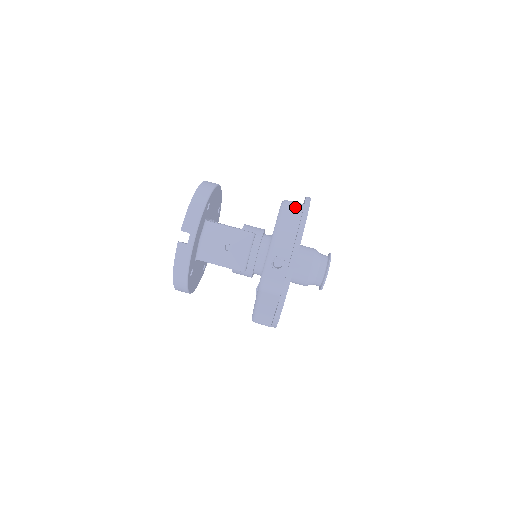
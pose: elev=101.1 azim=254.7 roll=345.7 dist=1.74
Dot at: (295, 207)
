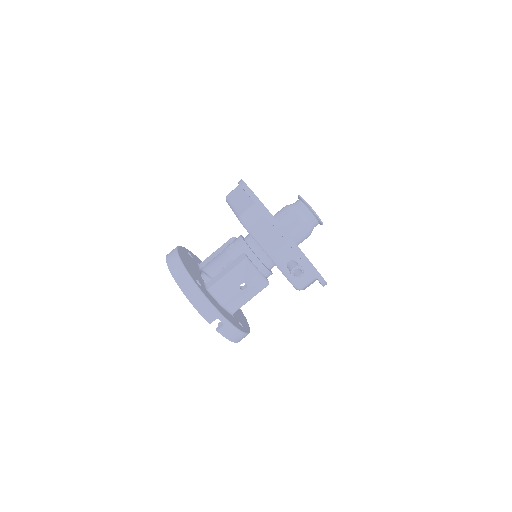
Dot at: (254, 216)
